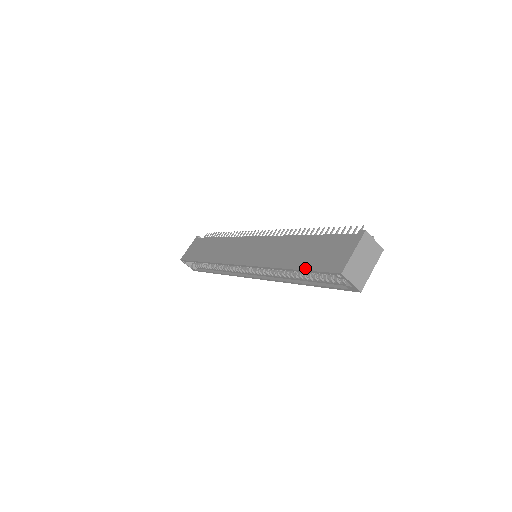
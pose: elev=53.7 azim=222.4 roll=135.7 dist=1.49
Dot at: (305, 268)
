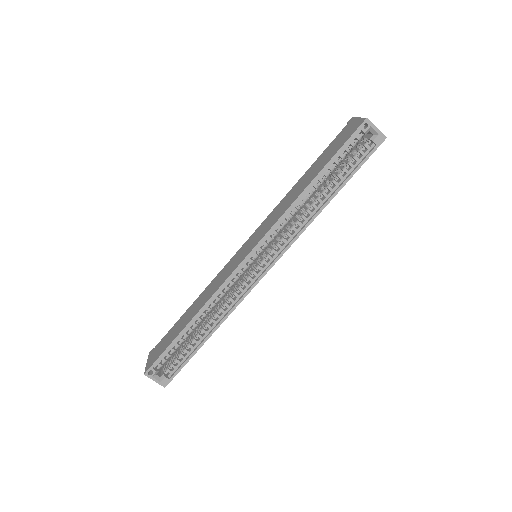
Dot at: (330, 158)
